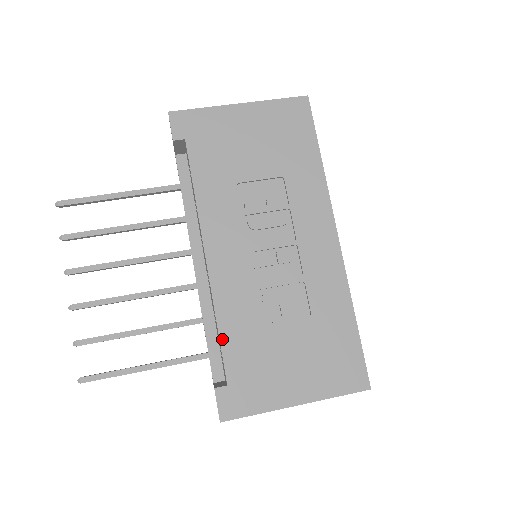
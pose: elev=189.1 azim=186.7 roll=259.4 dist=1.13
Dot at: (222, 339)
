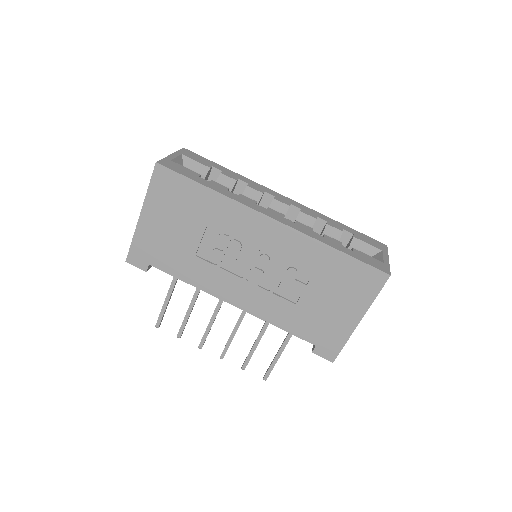
Dot at: (287, 330)
